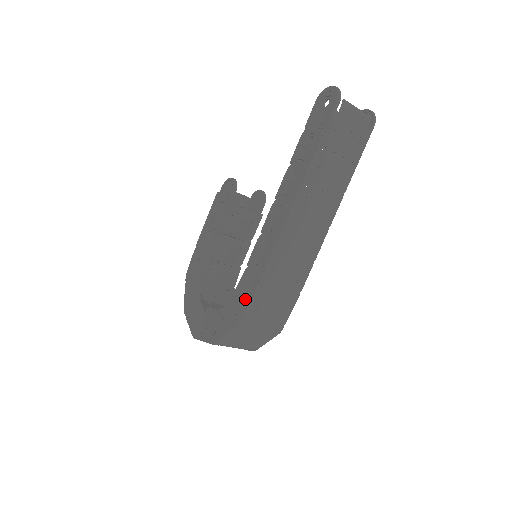
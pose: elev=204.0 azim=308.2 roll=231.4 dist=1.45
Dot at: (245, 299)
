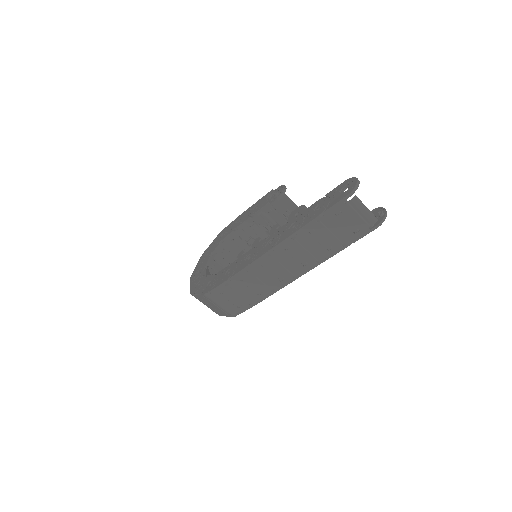
Dot at: (217, 282)
